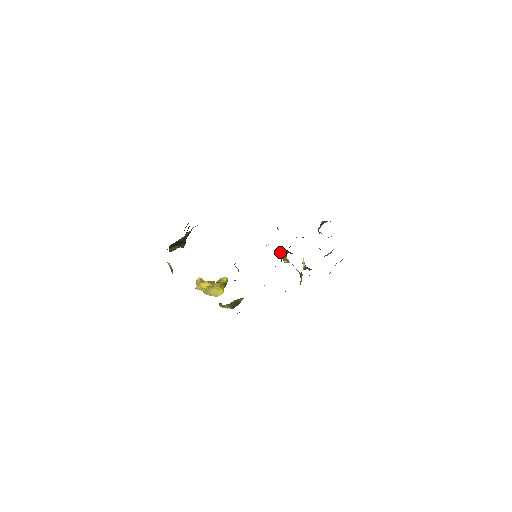
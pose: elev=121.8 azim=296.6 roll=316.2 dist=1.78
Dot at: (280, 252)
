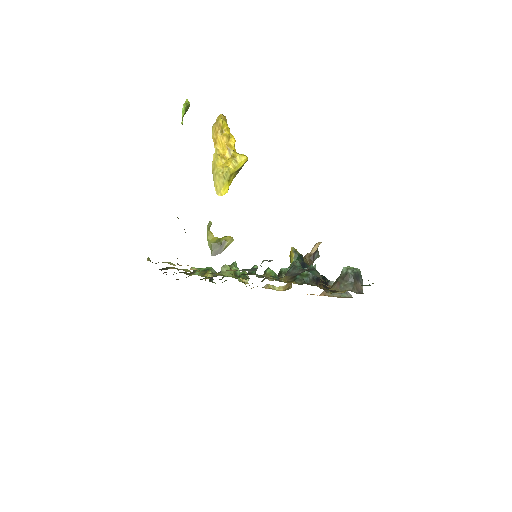
Dot at: (291, 250)
